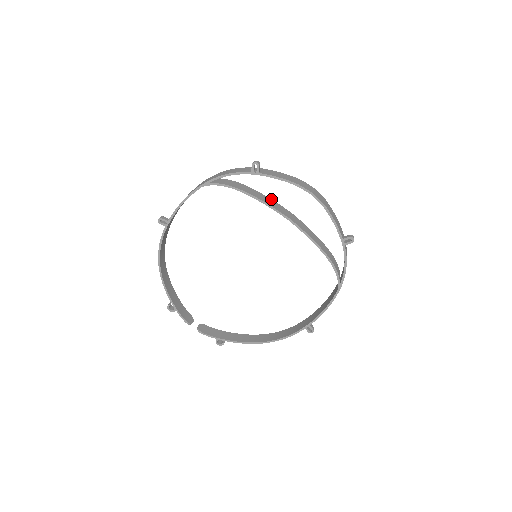
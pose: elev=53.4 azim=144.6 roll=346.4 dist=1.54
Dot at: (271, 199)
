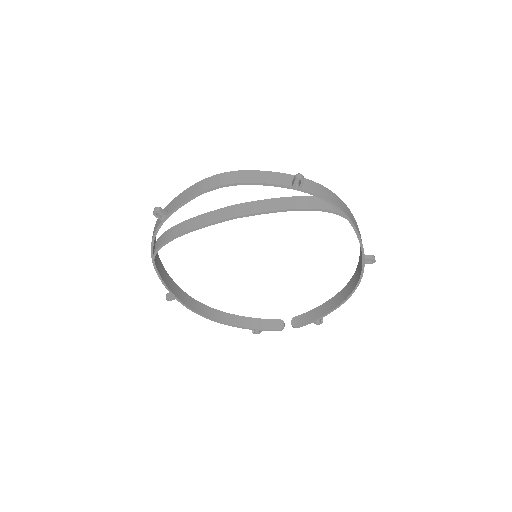
Dot at: (207, 213)
